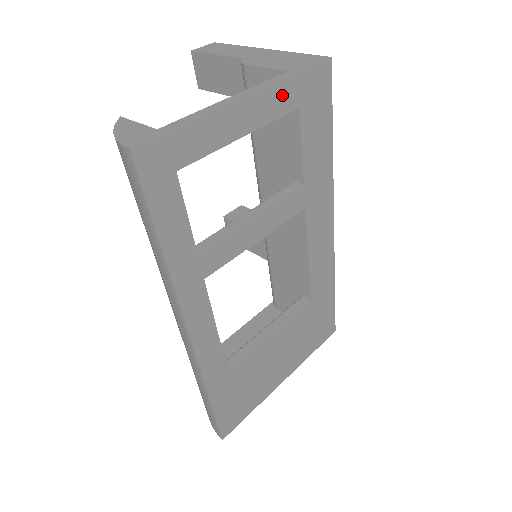
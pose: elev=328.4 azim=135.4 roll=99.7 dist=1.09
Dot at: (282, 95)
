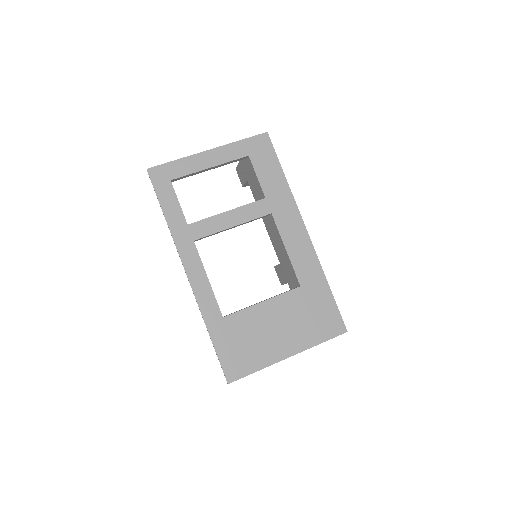
Dot at: (234, 150)
